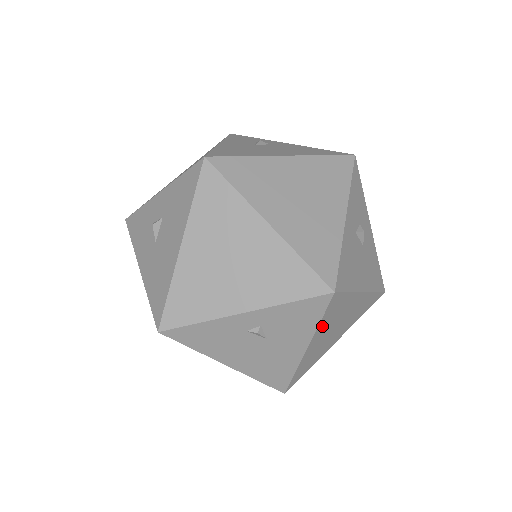
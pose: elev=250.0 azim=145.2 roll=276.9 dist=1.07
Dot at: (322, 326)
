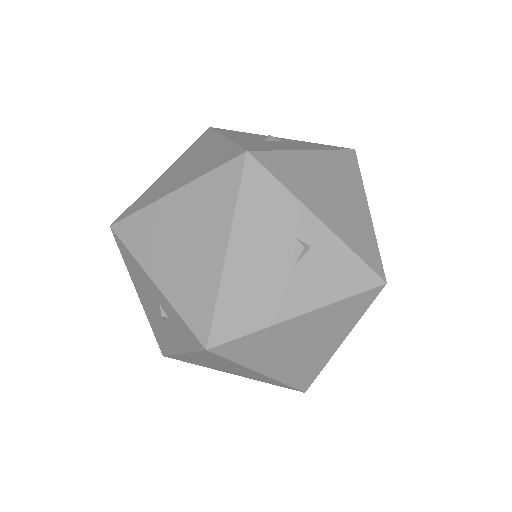
Dot at: (331, 310)
